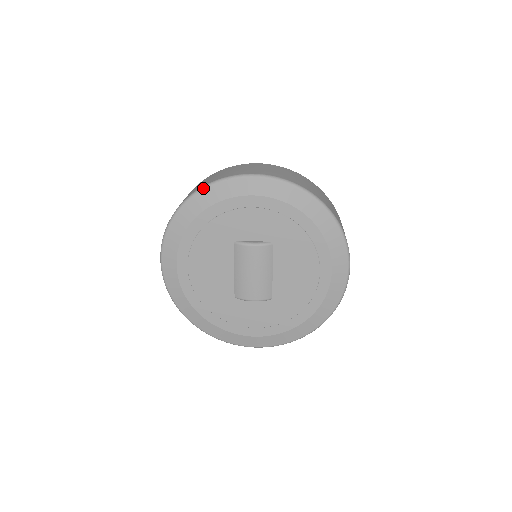
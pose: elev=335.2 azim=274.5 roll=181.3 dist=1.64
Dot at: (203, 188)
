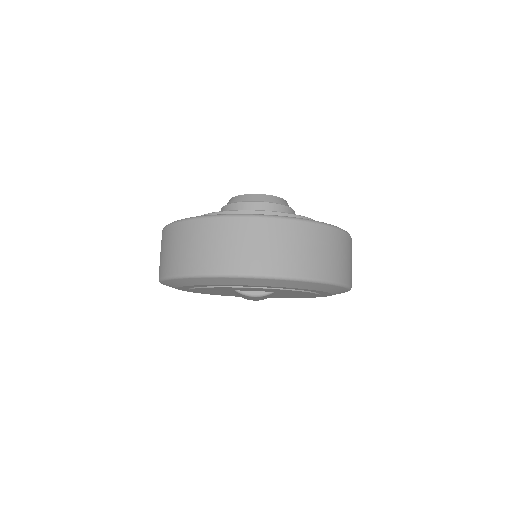
Dot at: (198, 277)
